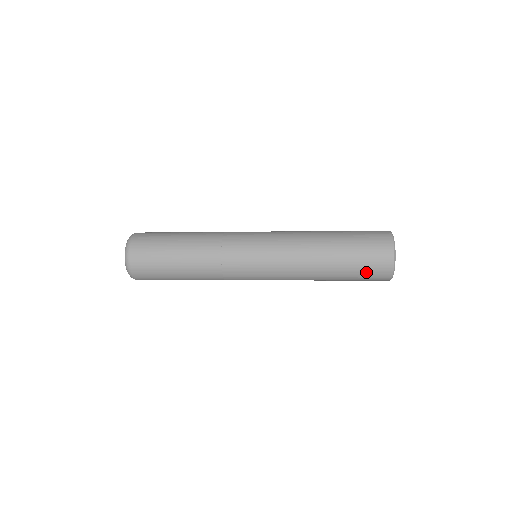
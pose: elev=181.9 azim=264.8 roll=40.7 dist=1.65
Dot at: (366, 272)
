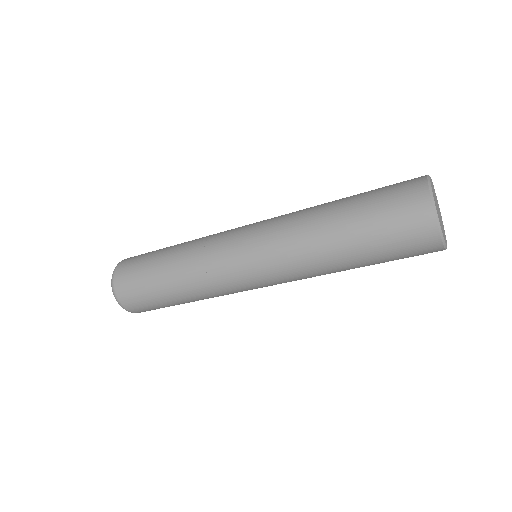
Dot at: (387, 202)
